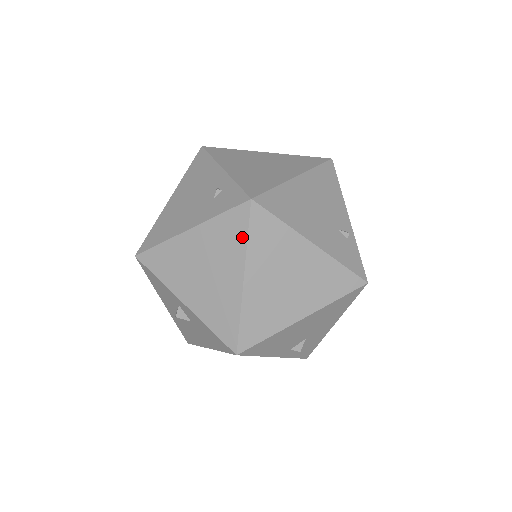
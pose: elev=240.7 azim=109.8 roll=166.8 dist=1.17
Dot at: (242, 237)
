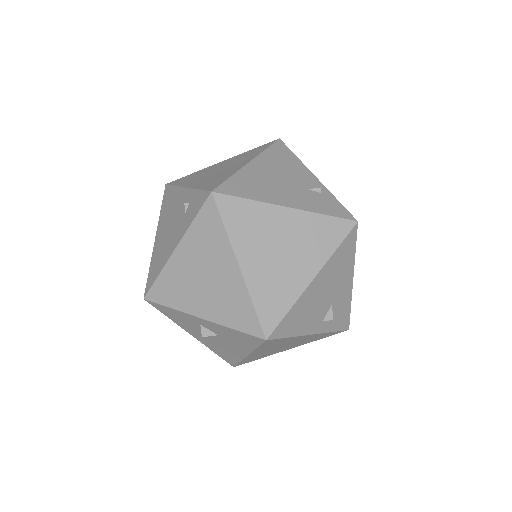
Dot at: (220, 229)
